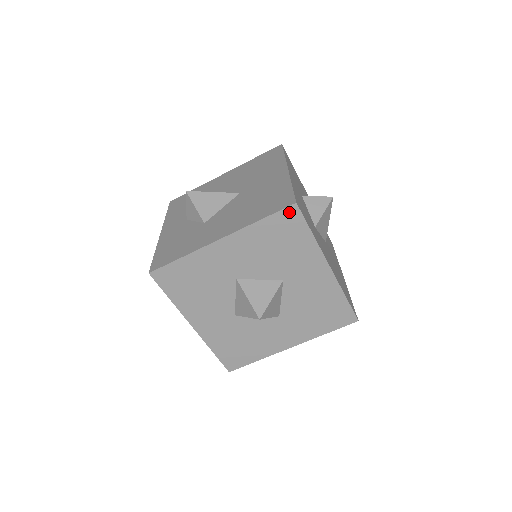
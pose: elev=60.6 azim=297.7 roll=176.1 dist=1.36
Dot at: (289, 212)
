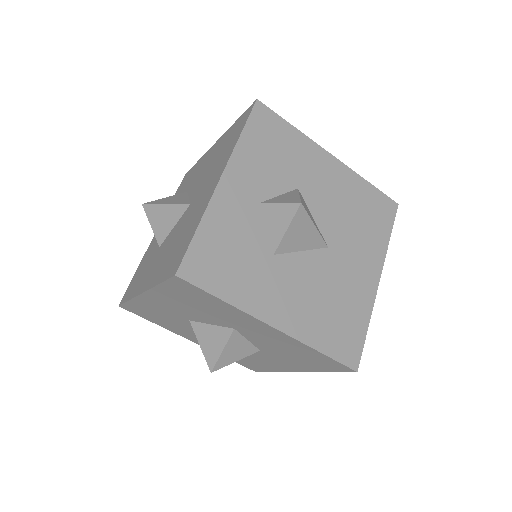
Dot at: (177, 282)
